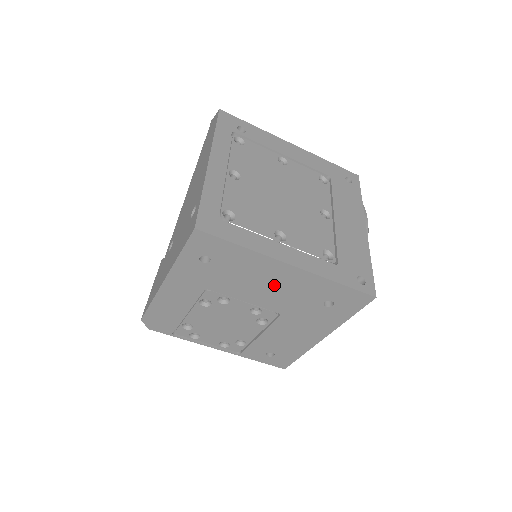
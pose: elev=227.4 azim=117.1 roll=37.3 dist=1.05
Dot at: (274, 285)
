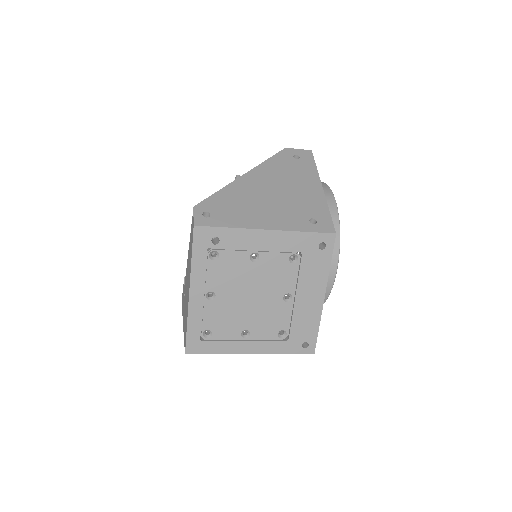
Dot at: occluded
